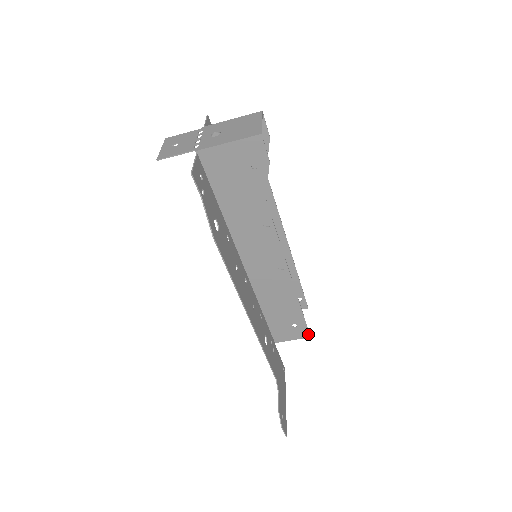
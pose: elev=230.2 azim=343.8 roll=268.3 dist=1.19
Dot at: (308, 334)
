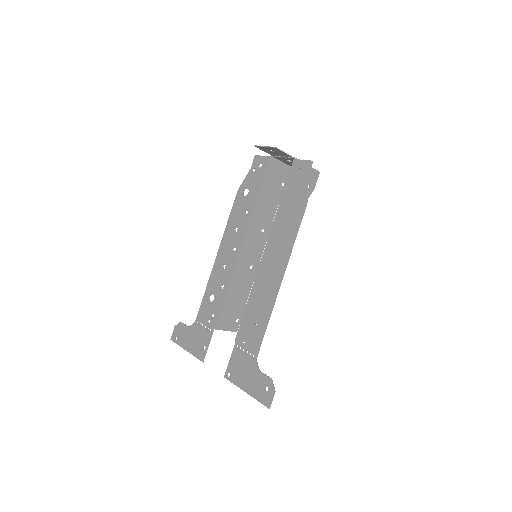
Dot at: occluded
